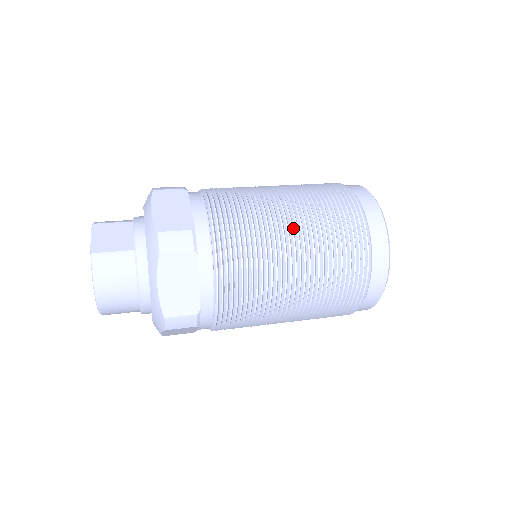
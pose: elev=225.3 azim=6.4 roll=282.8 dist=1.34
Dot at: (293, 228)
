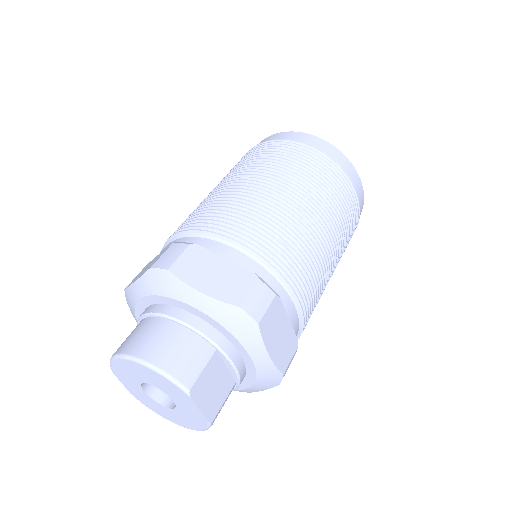
Dot at: occluded
